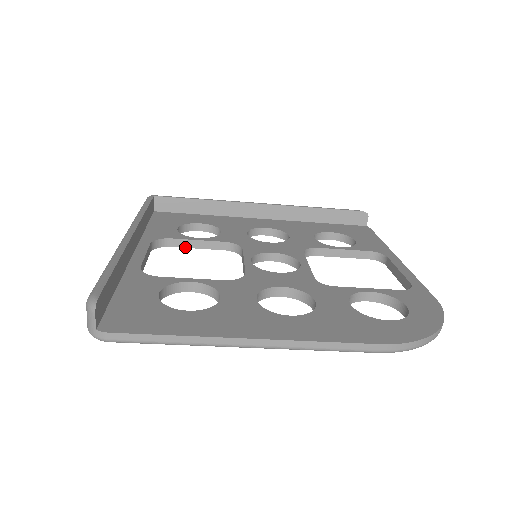
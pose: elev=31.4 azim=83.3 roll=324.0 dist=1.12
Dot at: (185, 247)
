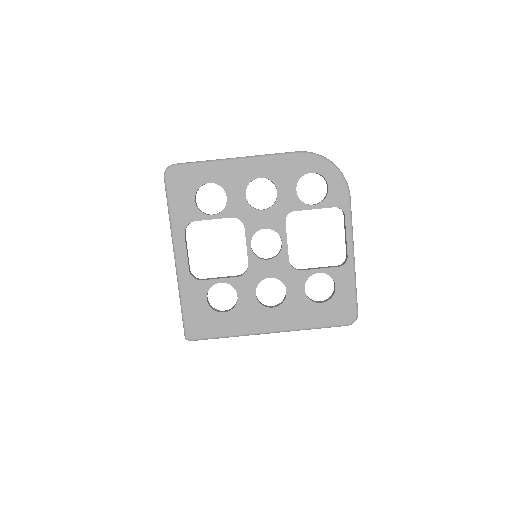
Dot at: (212, 279)
